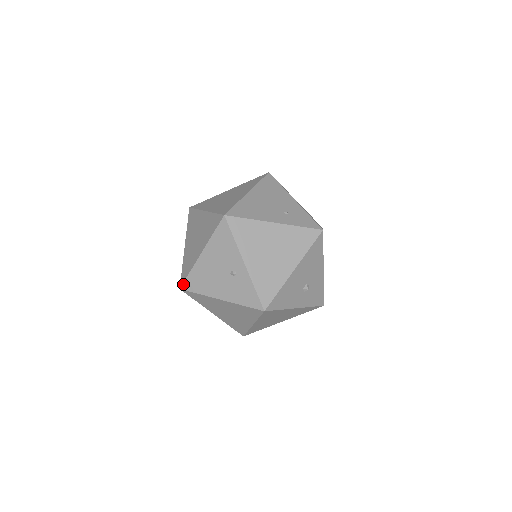
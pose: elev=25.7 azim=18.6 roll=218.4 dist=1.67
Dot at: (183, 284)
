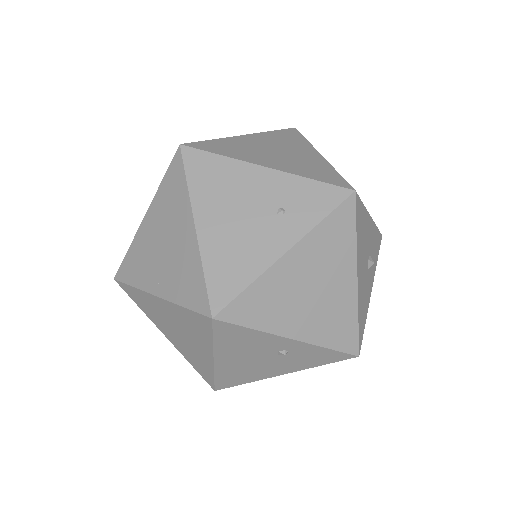
Dot at: (215, 387)
